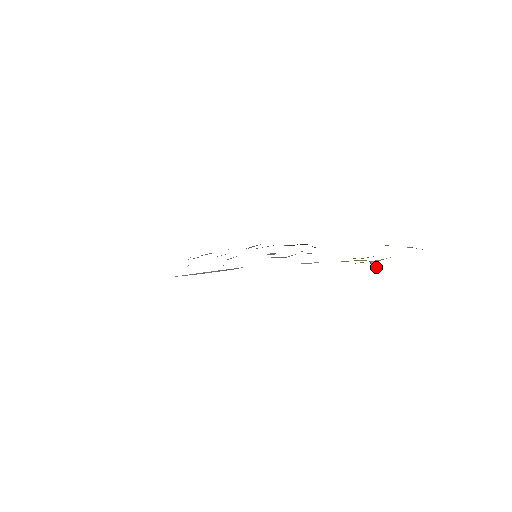
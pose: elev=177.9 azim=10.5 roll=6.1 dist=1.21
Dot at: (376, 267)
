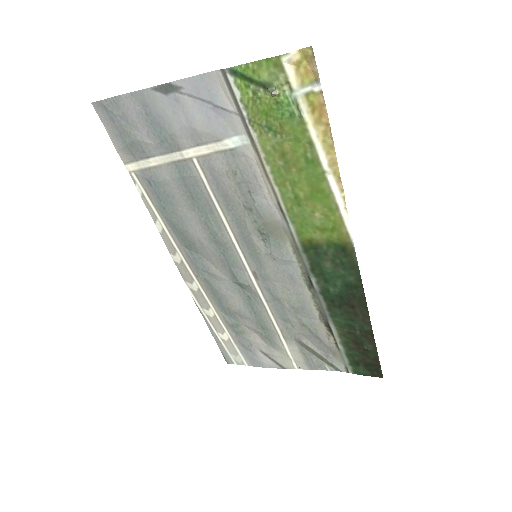
Dot at: (273, 92)
